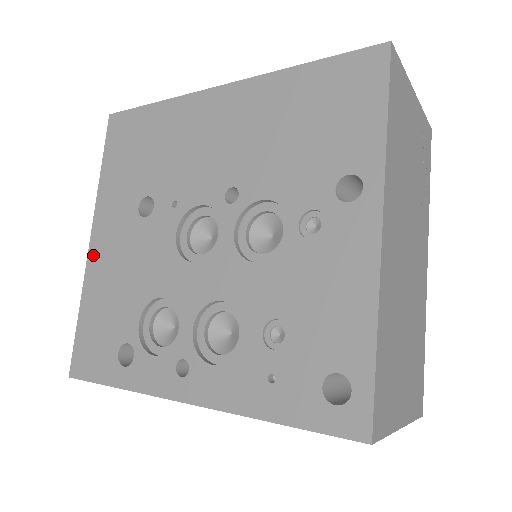
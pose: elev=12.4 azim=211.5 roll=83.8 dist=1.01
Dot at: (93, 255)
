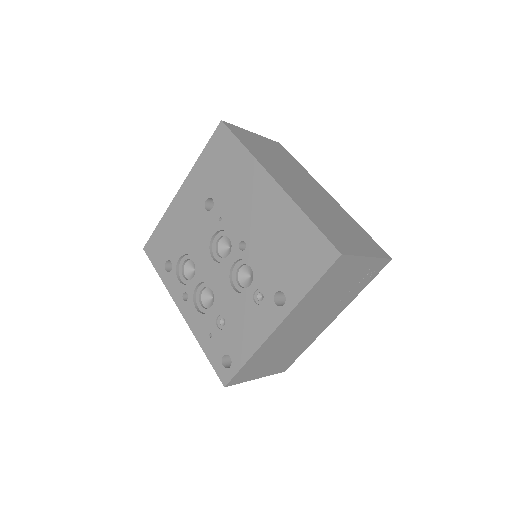
Dot at: (177, 200)
